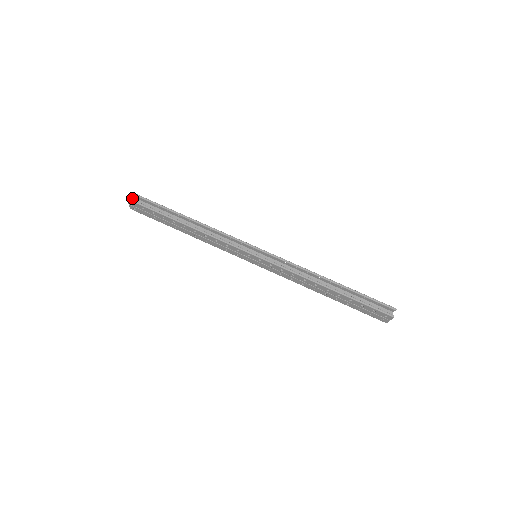
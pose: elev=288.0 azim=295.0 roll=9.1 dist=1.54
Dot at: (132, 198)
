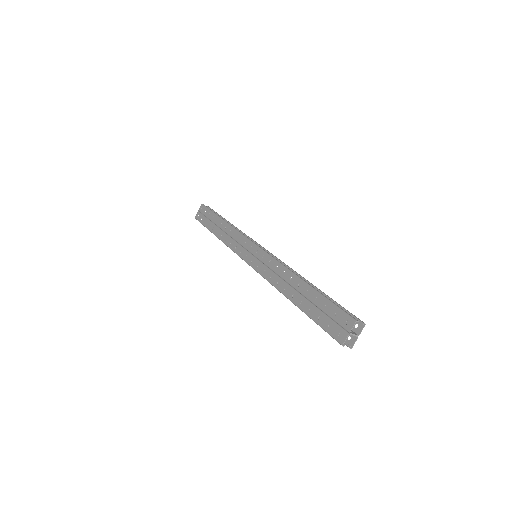
Dot at: occluded
